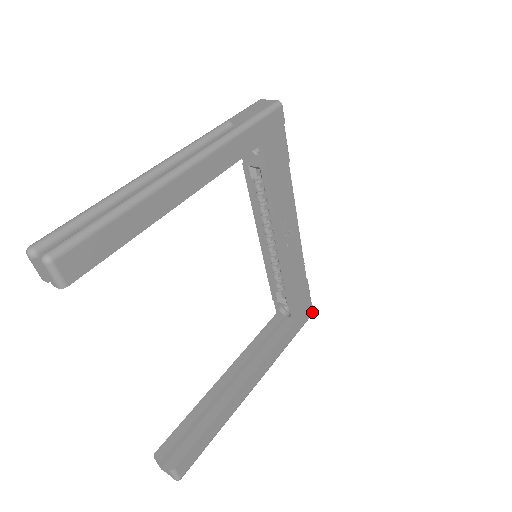
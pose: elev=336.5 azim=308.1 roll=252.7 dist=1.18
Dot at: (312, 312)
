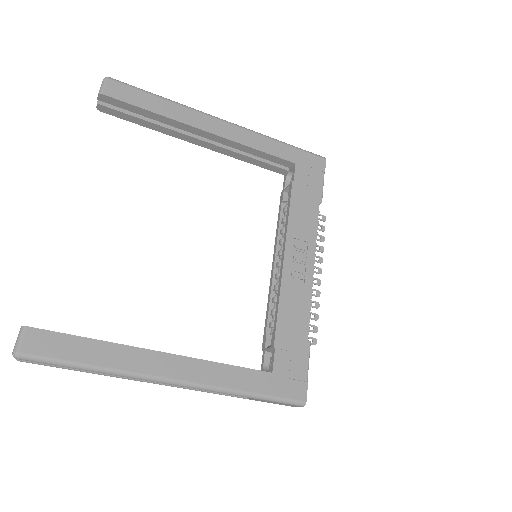
Dot at: (304, 398)
